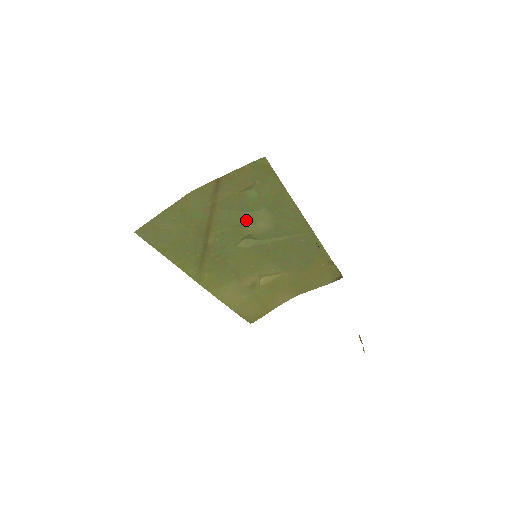
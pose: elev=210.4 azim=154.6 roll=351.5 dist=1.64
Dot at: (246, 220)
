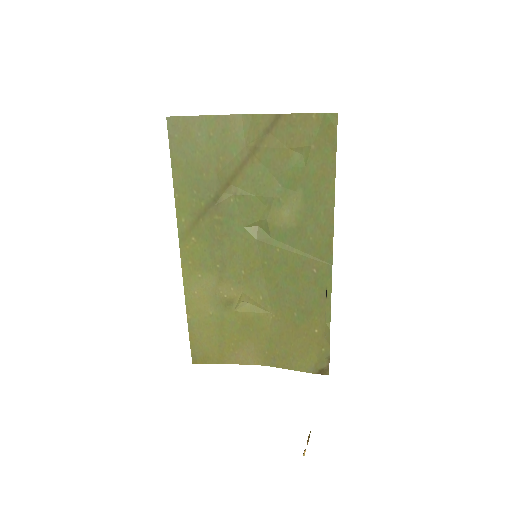
Dot at: (274, 197)
